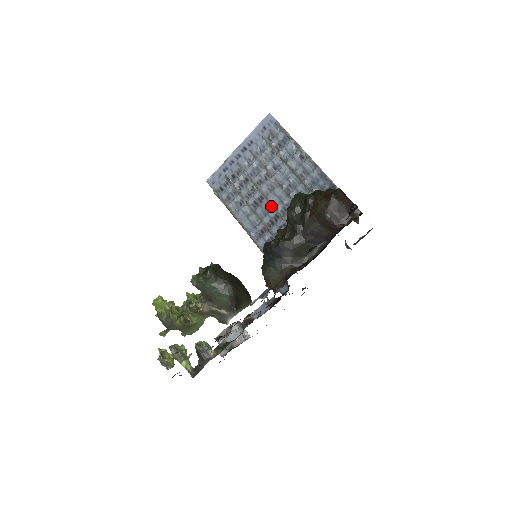
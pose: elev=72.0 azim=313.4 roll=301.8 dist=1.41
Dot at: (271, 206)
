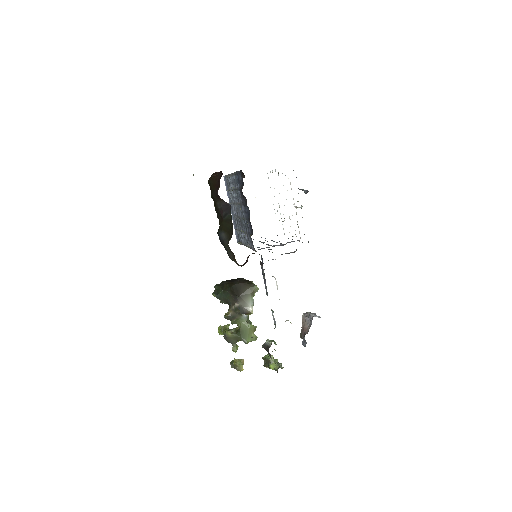
Dot at: (242, 220)
